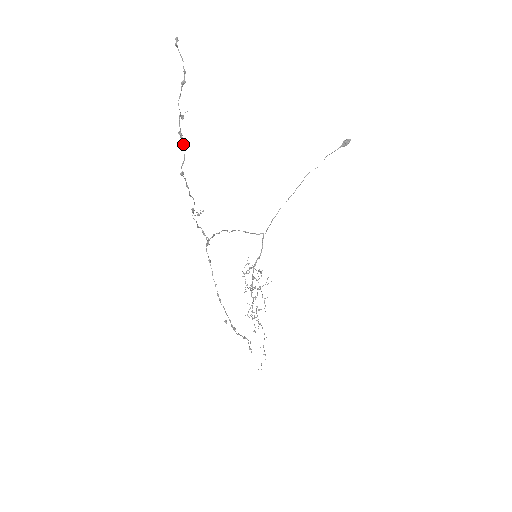
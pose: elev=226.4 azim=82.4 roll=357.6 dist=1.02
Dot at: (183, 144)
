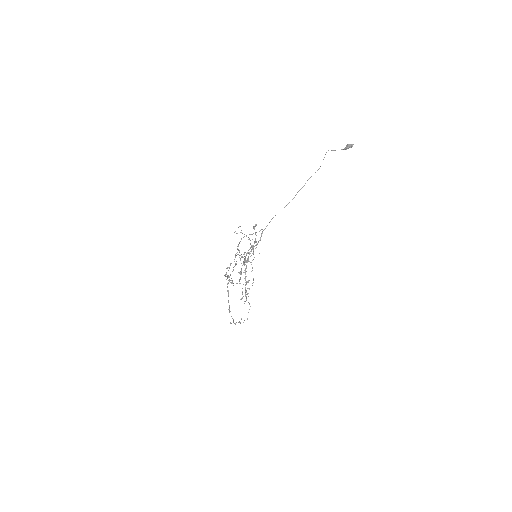
Dot at: occluded
